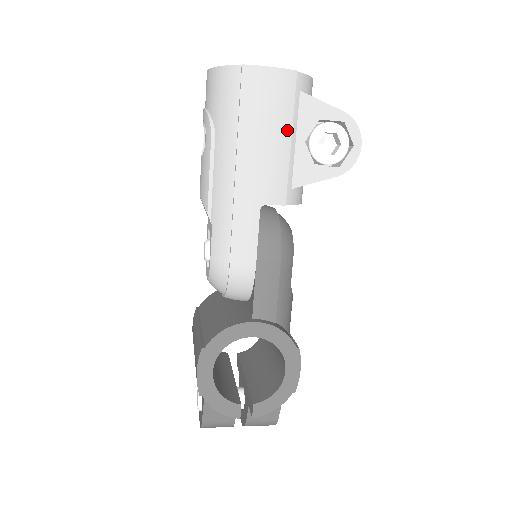
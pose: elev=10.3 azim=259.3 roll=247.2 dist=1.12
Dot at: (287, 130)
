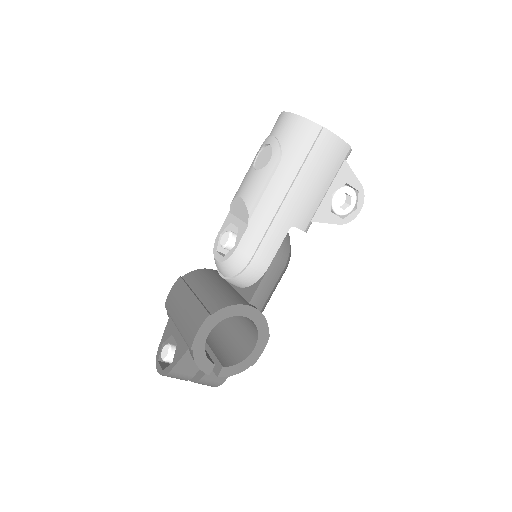
Dot at: (329, 182)
